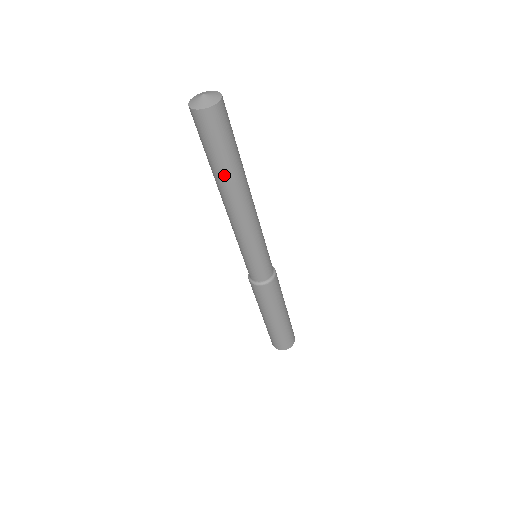
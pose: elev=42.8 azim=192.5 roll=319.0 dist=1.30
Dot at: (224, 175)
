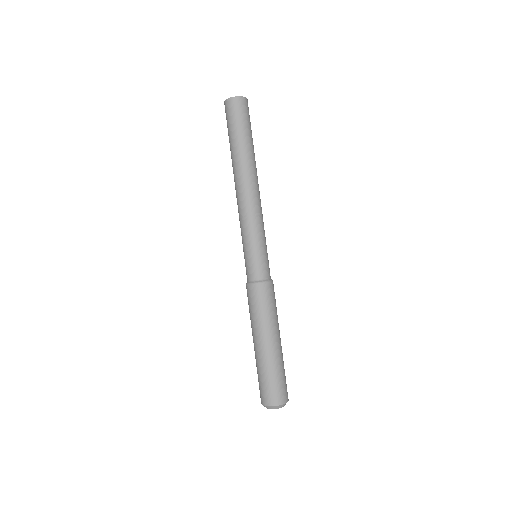
Dot at: (246, 151)
